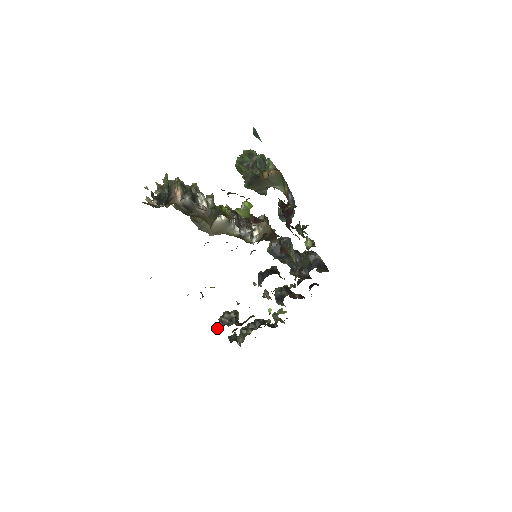
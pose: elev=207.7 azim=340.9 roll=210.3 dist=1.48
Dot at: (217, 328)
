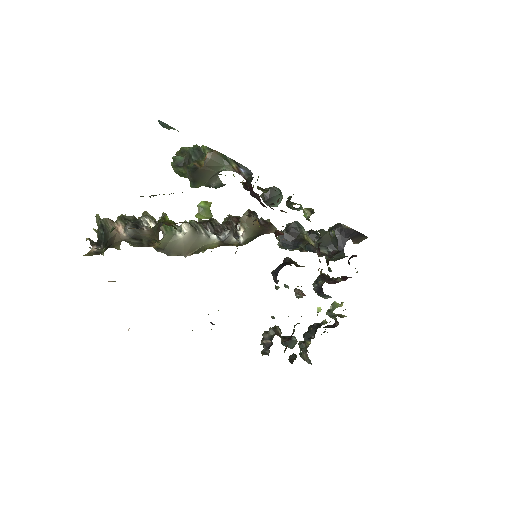
Dot at: occluded
